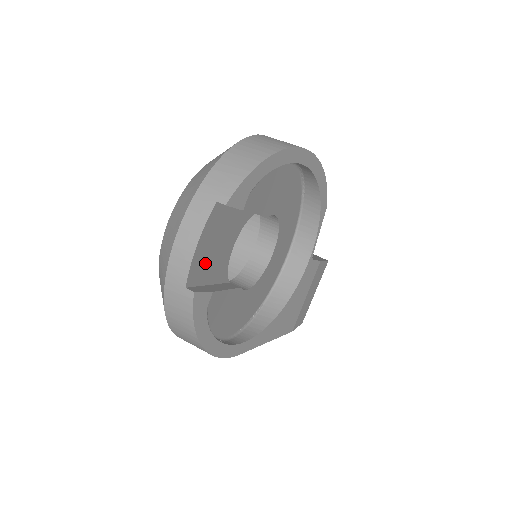
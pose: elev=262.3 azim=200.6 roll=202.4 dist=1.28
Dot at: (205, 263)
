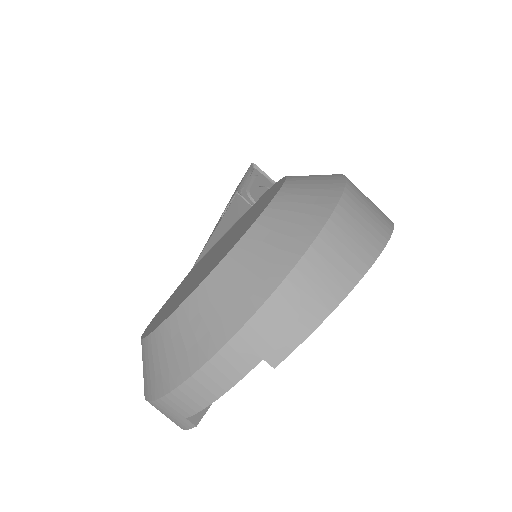
Dot at: occluded
